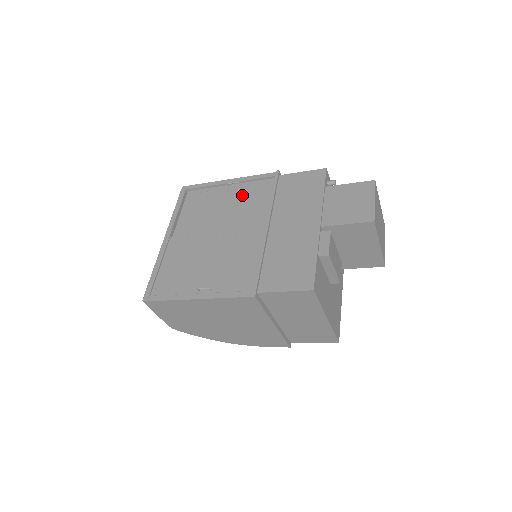
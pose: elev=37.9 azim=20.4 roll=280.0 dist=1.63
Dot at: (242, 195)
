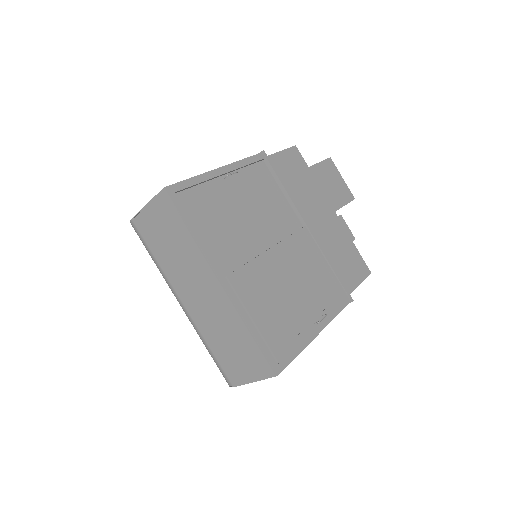
Dot at: (249, 189)
